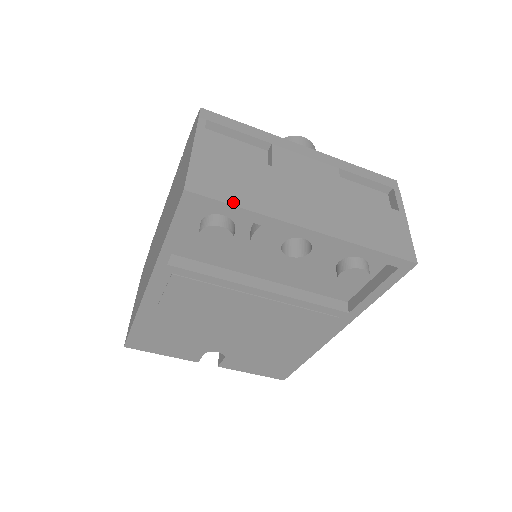
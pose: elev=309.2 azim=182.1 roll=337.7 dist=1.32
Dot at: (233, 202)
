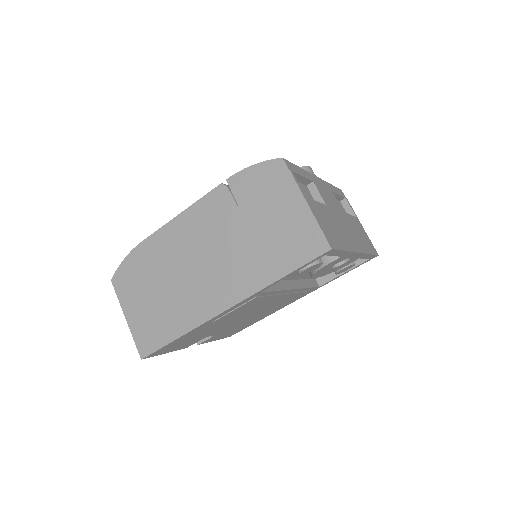
Dot at: (342, 248)
